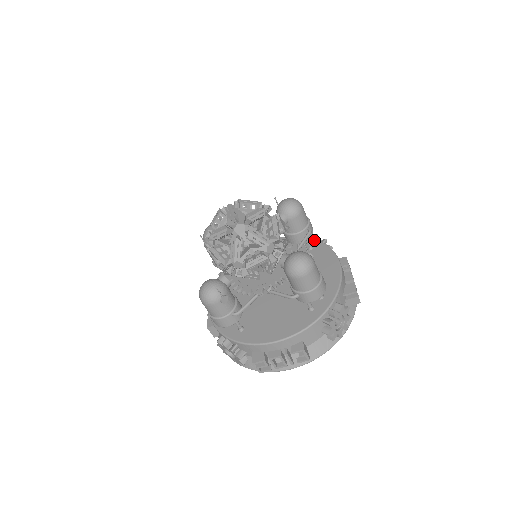
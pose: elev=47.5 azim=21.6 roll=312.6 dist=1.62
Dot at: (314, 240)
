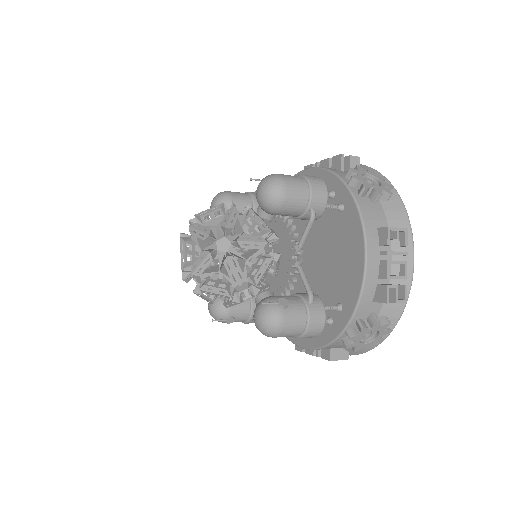
Dot at: (346, 191)
